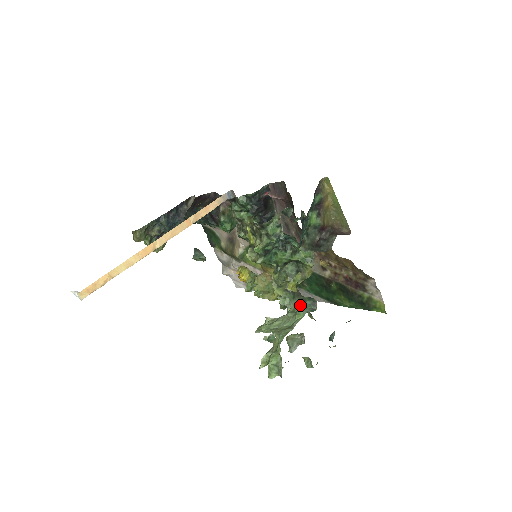
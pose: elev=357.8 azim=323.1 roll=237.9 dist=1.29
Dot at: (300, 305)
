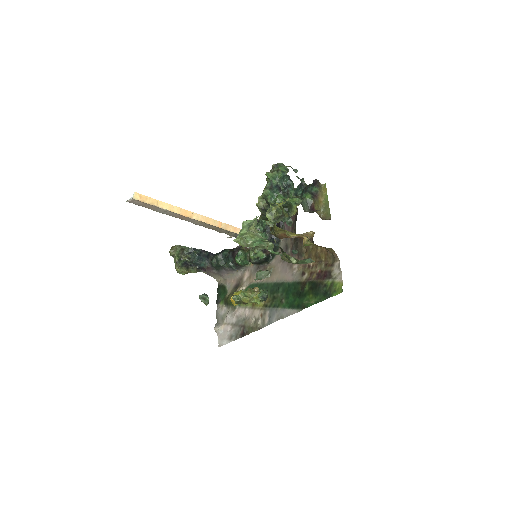
Dot at: occluded
